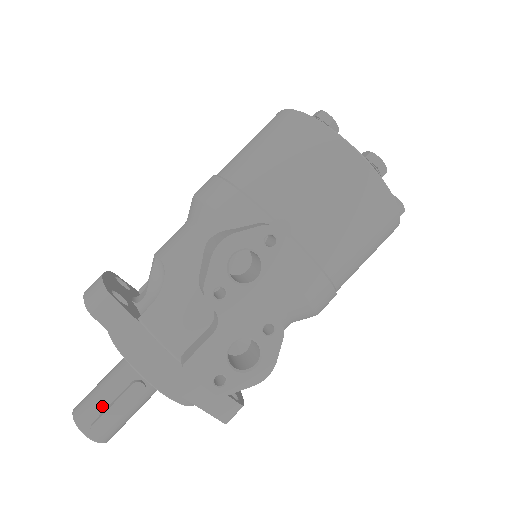
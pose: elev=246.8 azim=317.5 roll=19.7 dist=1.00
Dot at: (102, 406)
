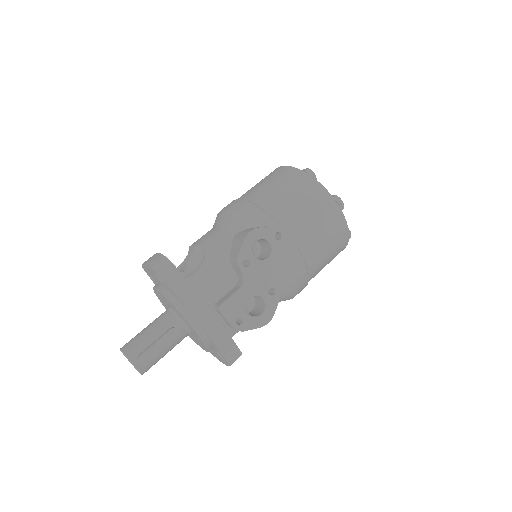
Dot at: (146, 344)
